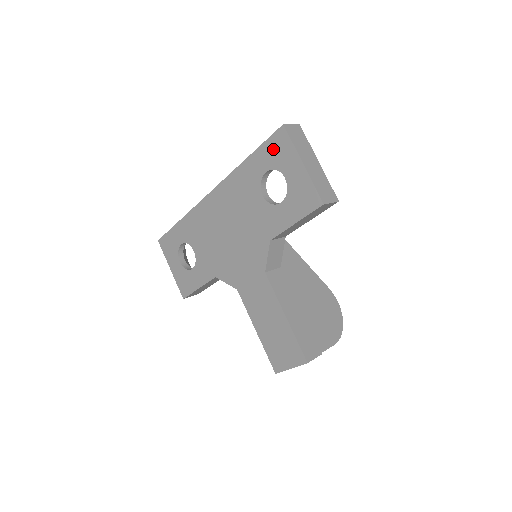
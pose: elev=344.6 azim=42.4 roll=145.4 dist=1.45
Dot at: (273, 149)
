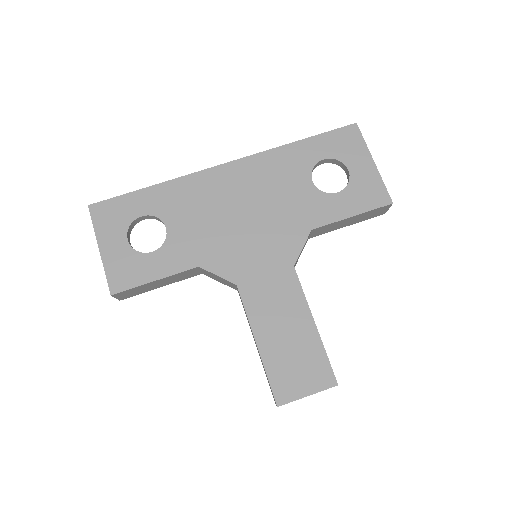
Dot at: (339, 140)
